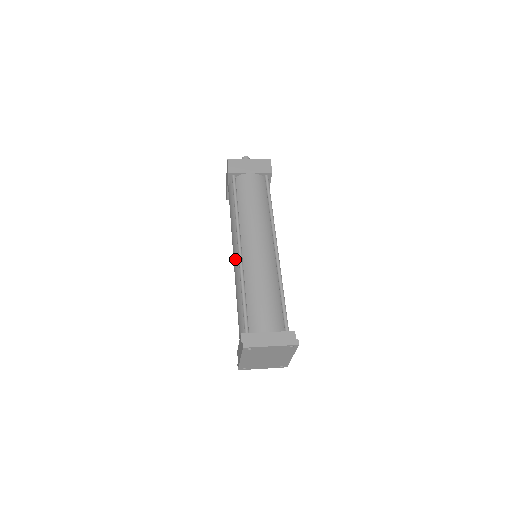
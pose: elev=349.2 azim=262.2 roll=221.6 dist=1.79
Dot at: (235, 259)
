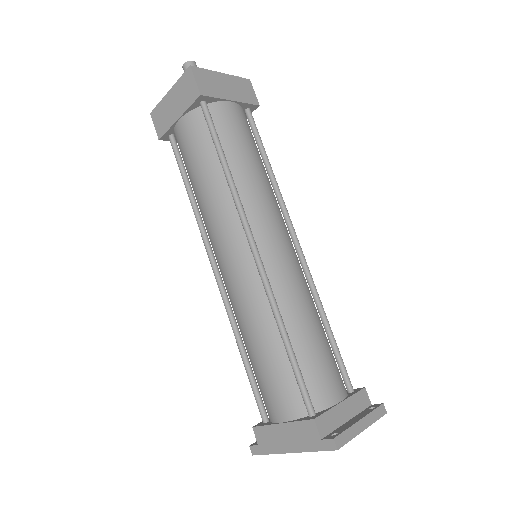
Dot at: (240, 268)
